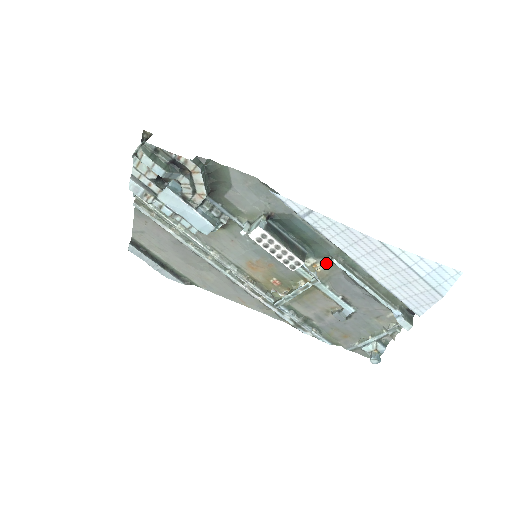
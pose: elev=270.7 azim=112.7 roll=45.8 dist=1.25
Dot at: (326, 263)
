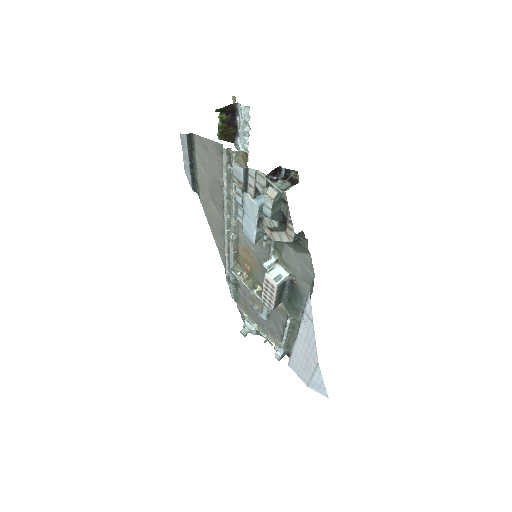
Dot at: (284, 310)
